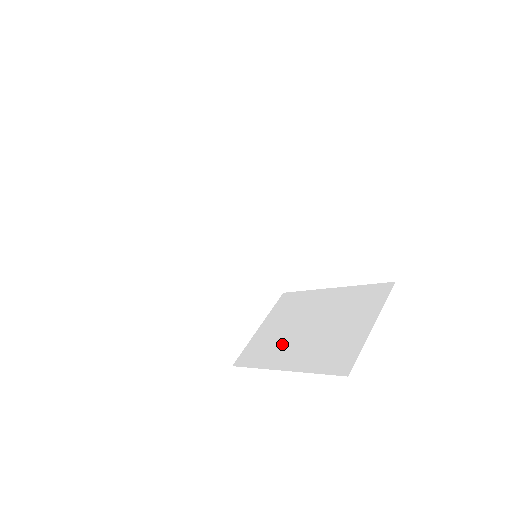
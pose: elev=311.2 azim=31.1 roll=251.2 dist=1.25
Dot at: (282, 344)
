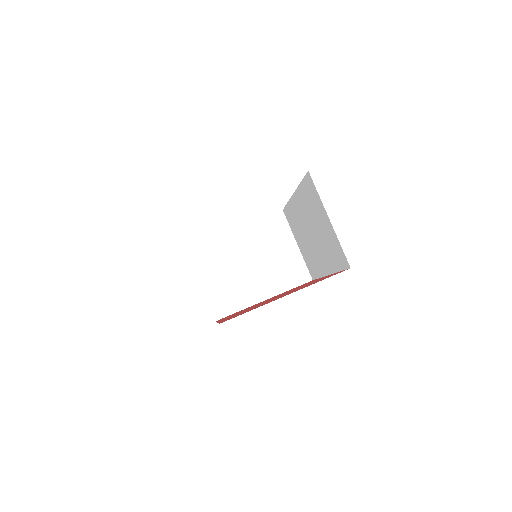
Dot at: (243, 286)
